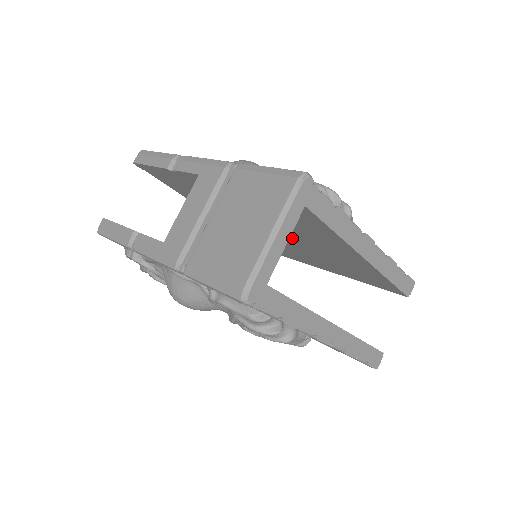
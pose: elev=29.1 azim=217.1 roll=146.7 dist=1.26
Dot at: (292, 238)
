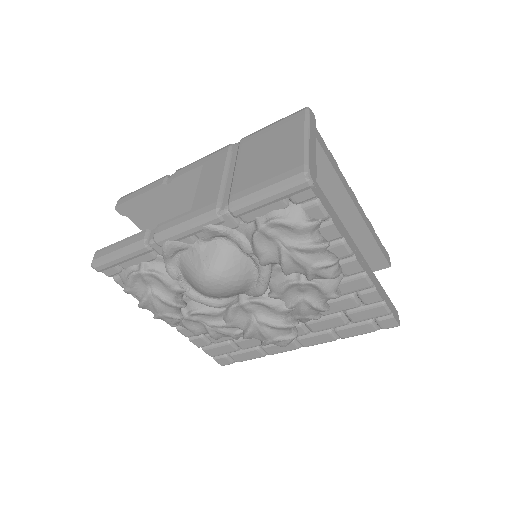
Dot at: occluded
